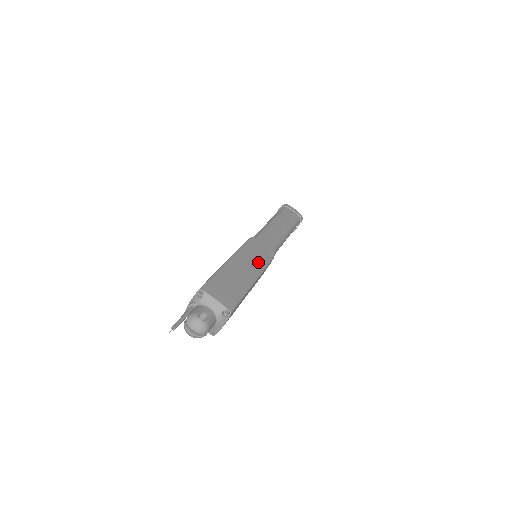
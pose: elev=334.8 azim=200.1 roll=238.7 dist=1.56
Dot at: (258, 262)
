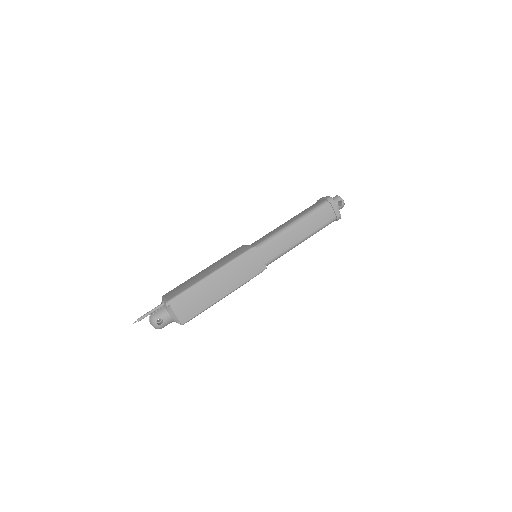
Dot at: (240, 278)
